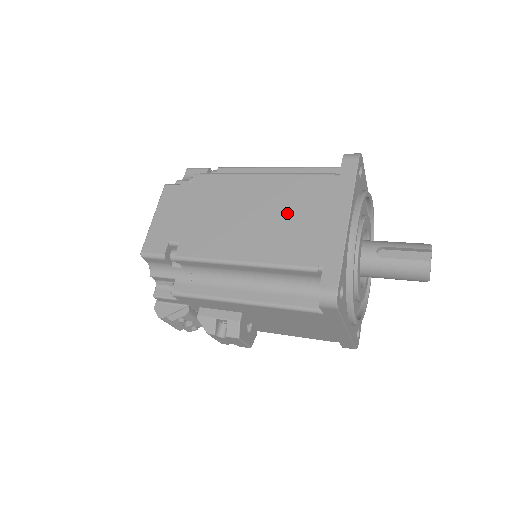
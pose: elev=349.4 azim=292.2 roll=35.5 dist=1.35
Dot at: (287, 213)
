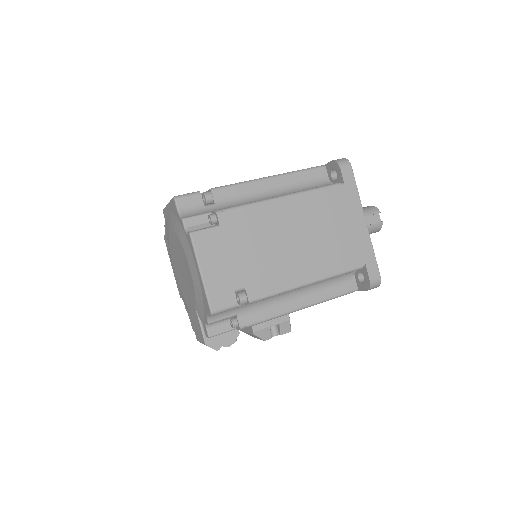
Dot at: (322, 229)
